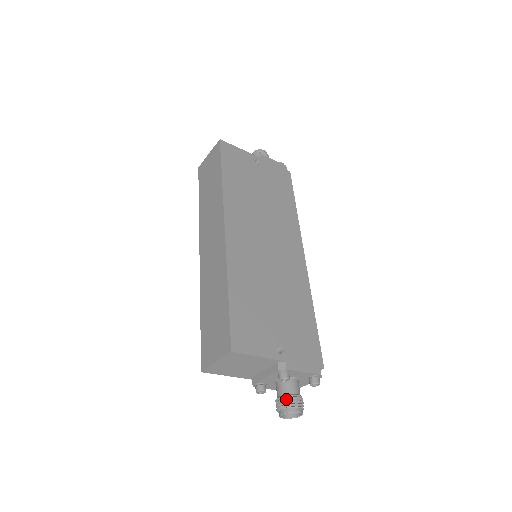
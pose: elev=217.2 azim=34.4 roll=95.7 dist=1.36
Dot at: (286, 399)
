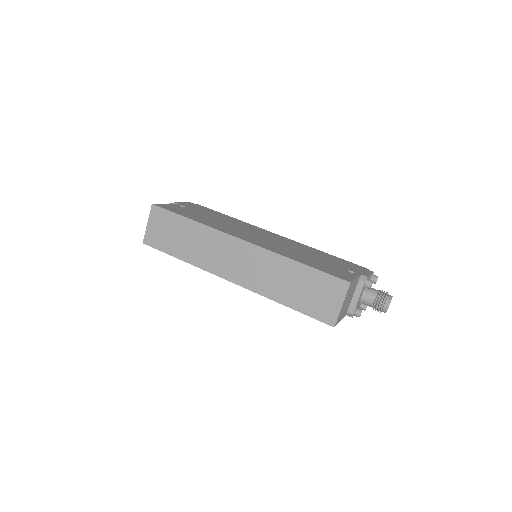
Dot at: (380, 297)
